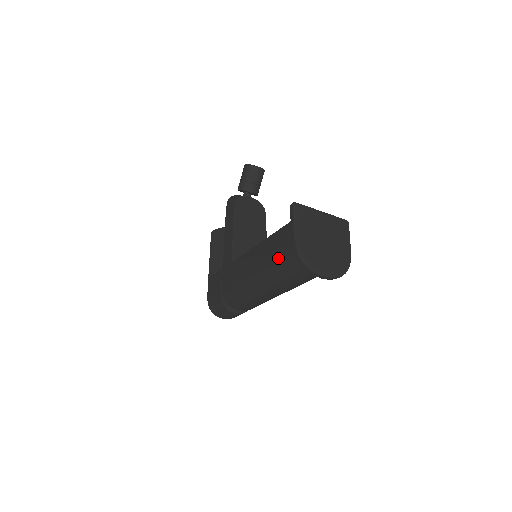
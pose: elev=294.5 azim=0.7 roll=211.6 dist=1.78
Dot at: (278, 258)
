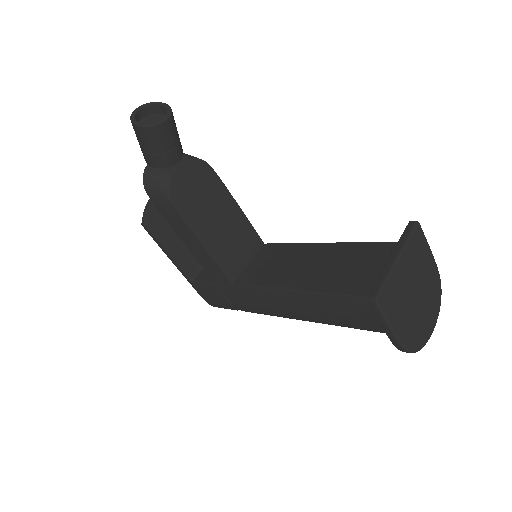
Dot at: (349, 325)
